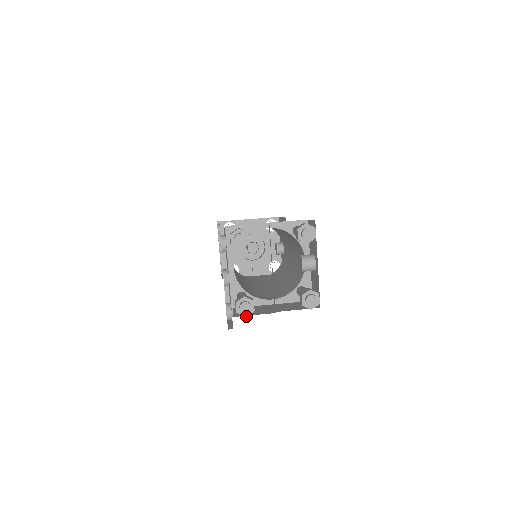
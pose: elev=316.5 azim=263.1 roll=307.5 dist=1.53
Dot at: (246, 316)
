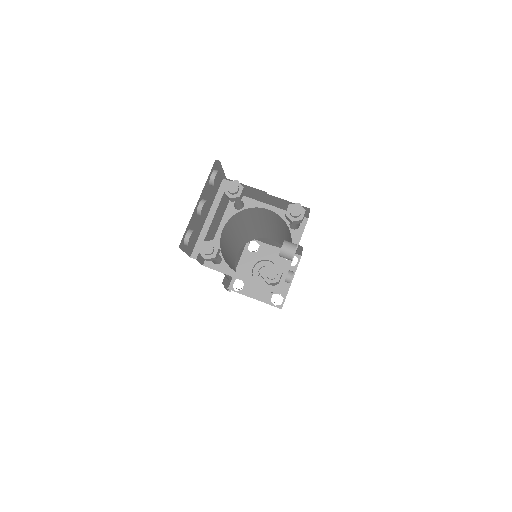
Dot at: (205, 259)
